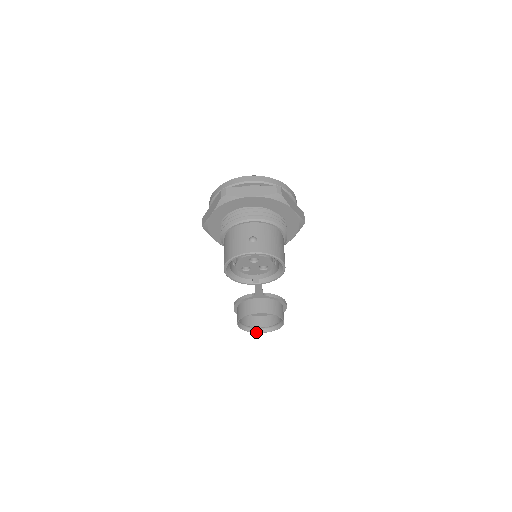
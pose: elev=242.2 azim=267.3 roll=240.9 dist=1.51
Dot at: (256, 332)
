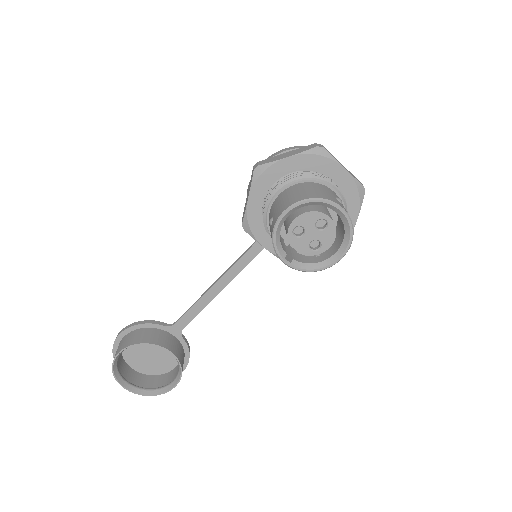
Dot at: (122, 384)
